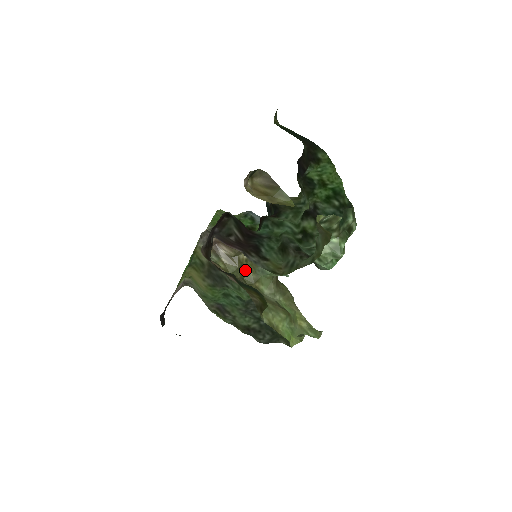
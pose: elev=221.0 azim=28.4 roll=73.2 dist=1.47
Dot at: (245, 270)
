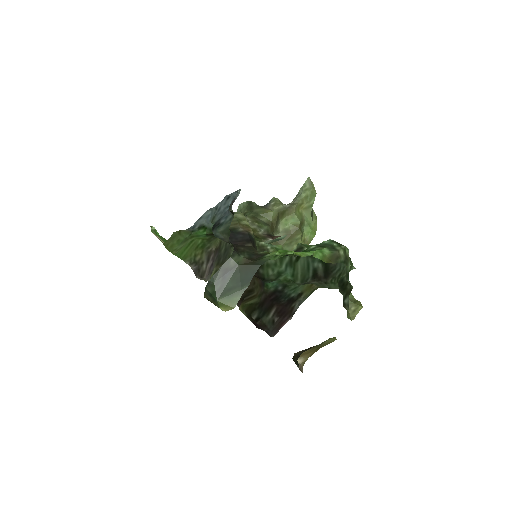
Dot at: occluded
